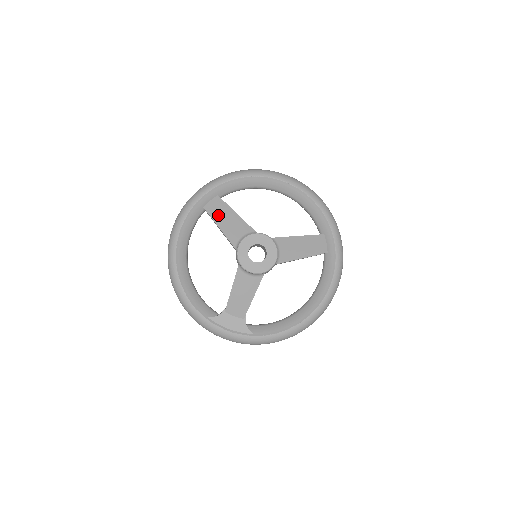
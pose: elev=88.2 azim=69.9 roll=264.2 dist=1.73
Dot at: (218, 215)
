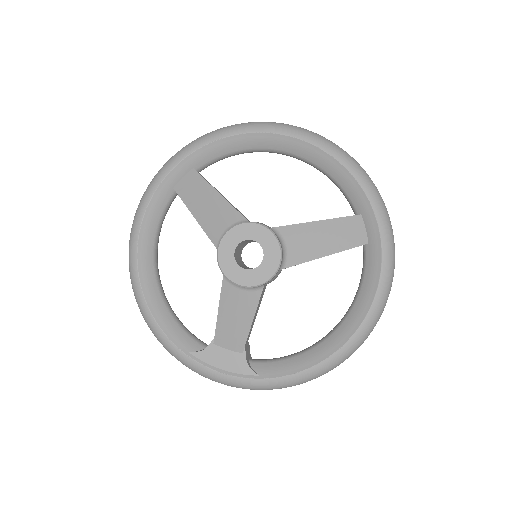
Dot at: (193, 198)
